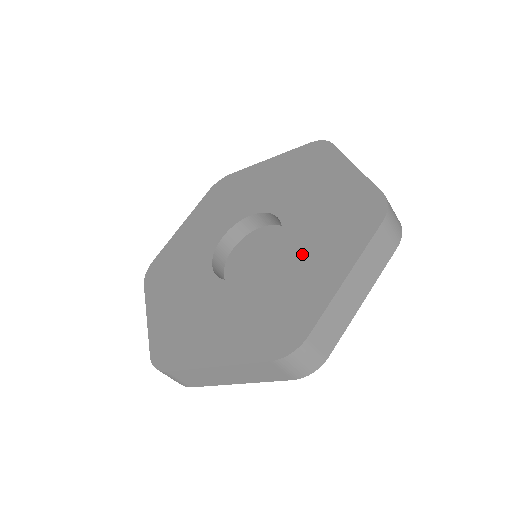
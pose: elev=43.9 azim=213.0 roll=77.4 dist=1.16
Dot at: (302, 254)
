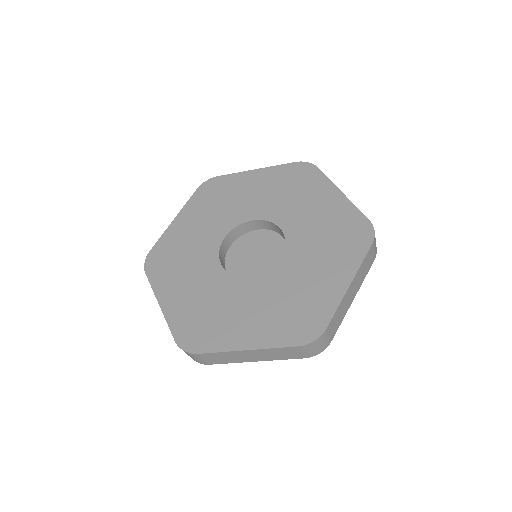
Dot at: (308, 262)
